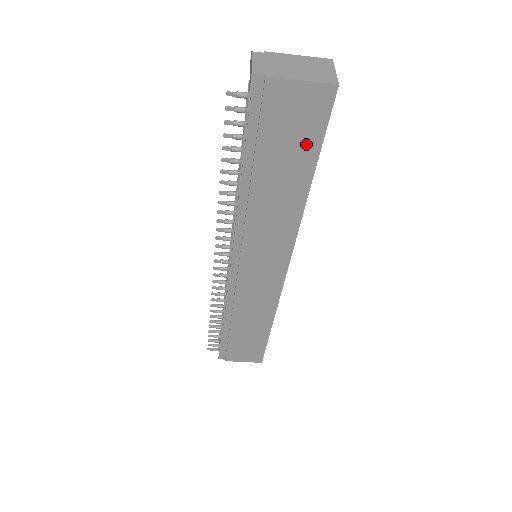
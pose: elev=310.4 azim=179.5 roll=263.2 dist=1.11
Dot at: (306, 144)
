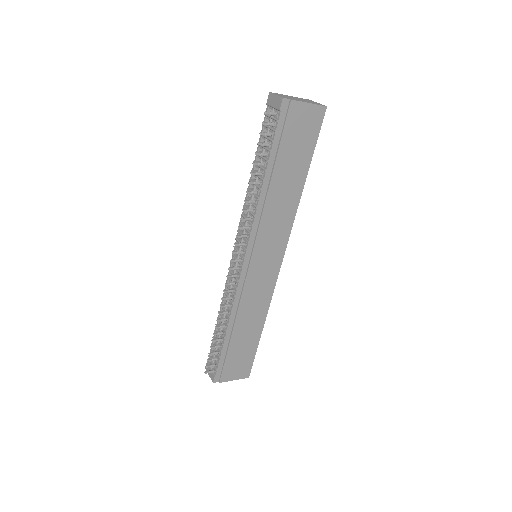
Dot at: (306, 148)
